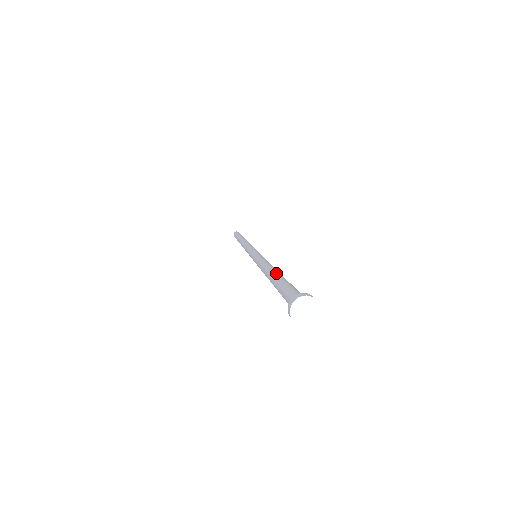
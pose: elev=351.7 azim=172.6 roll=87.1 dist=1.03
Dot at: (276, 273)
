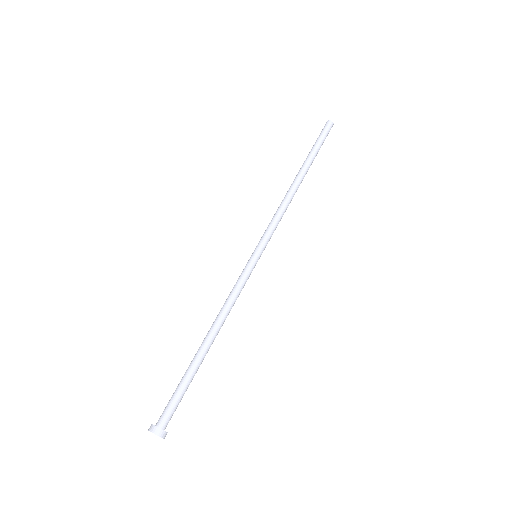
Dot at: (204, 352)
